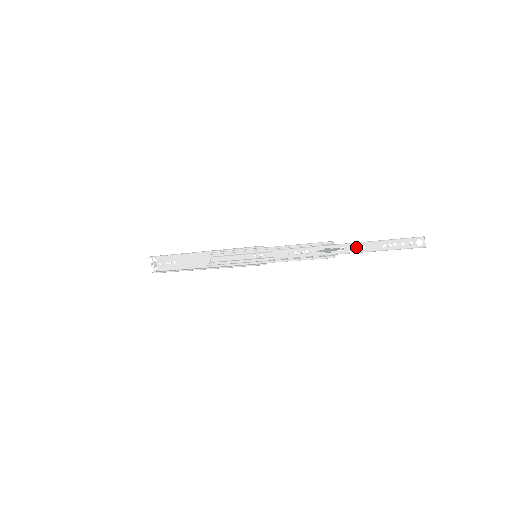
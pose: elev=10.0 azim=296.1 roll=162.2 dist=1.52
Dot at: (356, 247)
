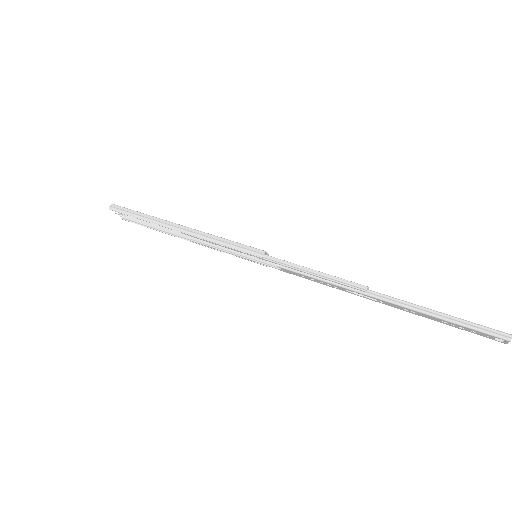
Dot at: (401, 308)
